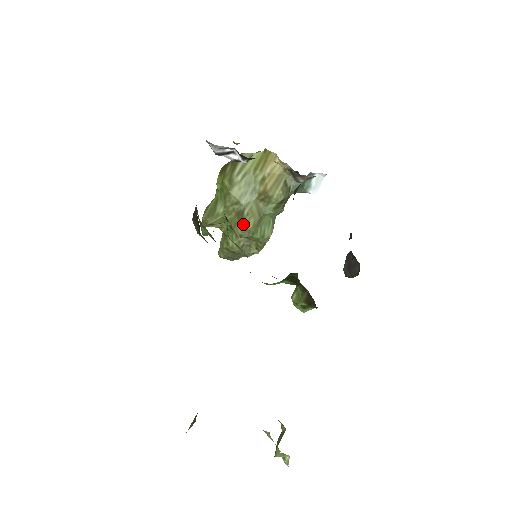
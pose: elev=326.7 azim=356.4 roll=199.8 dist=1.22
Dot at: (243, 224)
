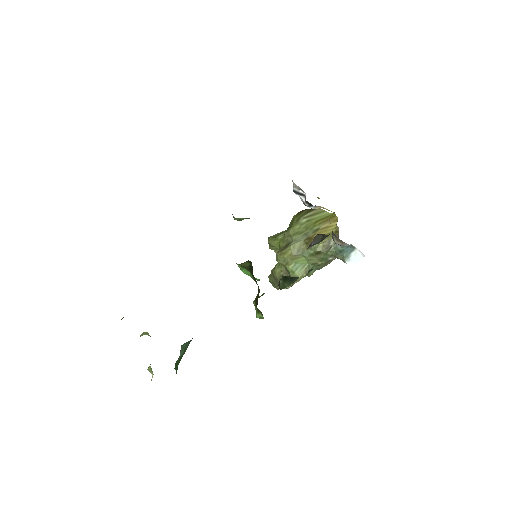
Dot at: (284, 251)
